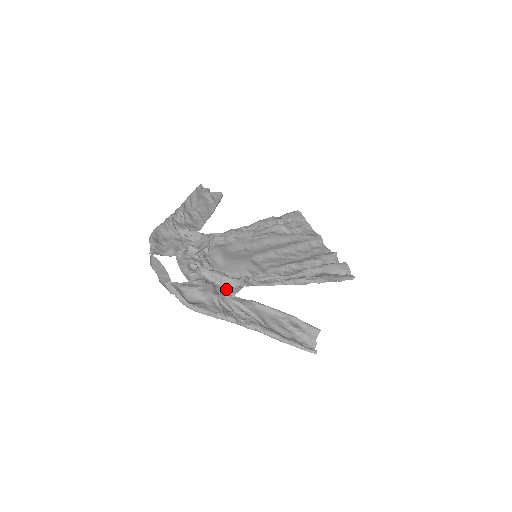
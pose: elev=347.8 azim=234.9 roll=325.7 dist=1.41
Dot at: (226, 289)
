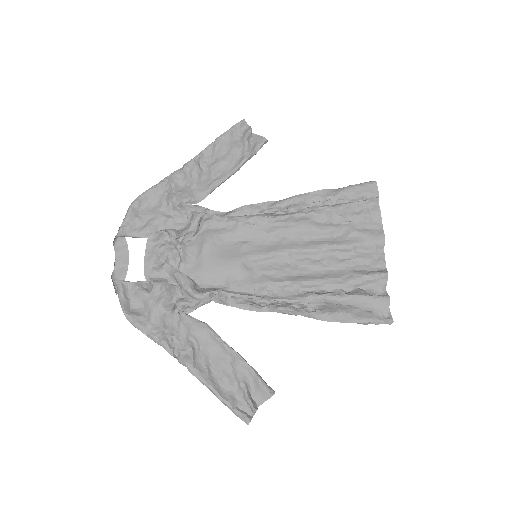
Dot at: (182, 302)
